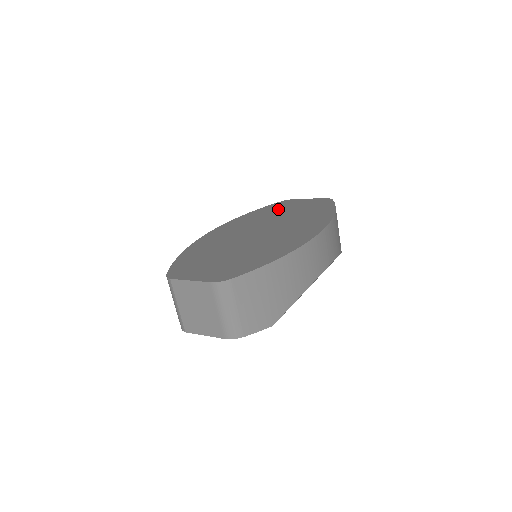
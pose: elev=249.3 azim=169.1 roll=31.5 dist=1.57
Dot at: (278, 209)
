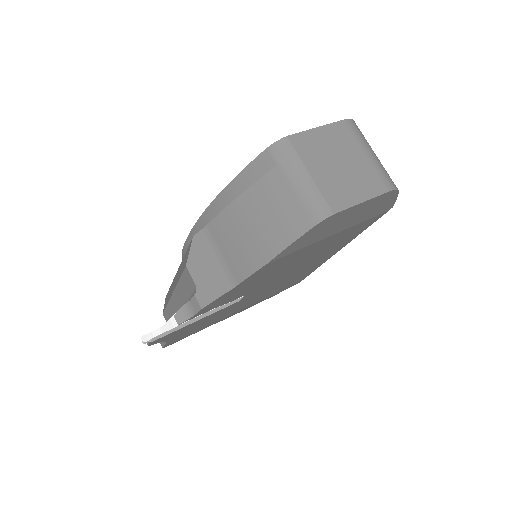
Dot at: occluded
